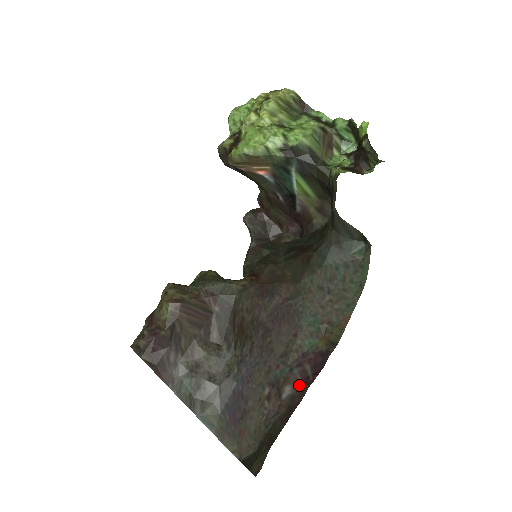
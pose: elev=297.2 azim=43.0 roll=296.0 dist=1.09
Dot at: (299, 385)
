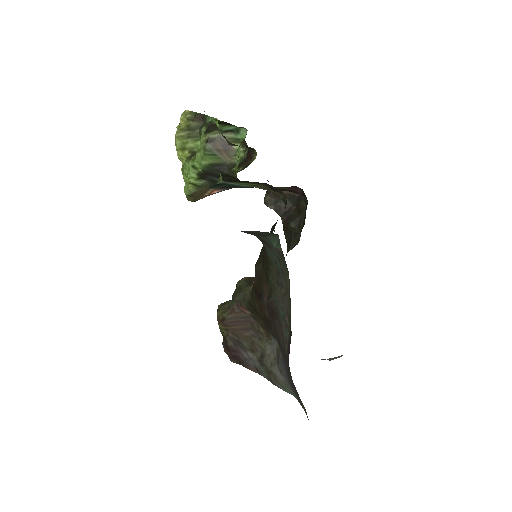
Dot at: occluded
